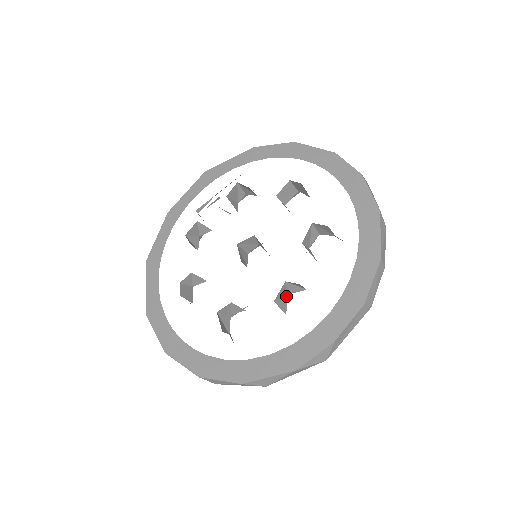
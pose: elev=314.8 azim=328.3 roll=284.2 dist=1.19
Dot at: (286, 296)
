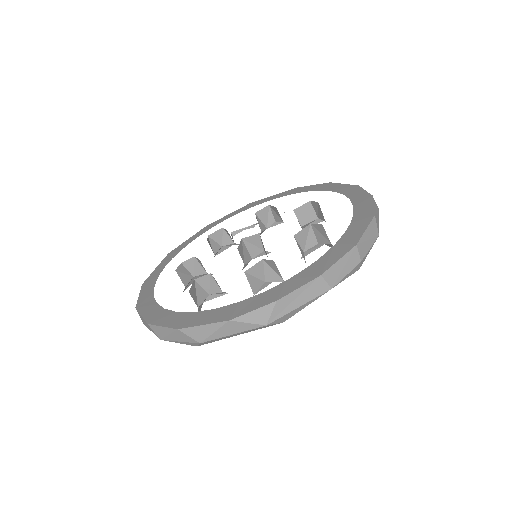
Dot at: (262, 281)
